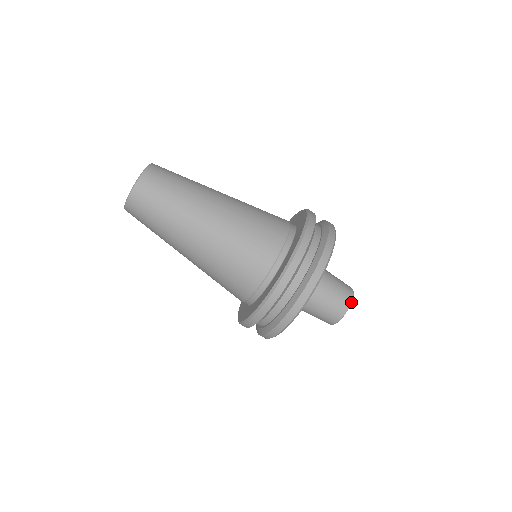
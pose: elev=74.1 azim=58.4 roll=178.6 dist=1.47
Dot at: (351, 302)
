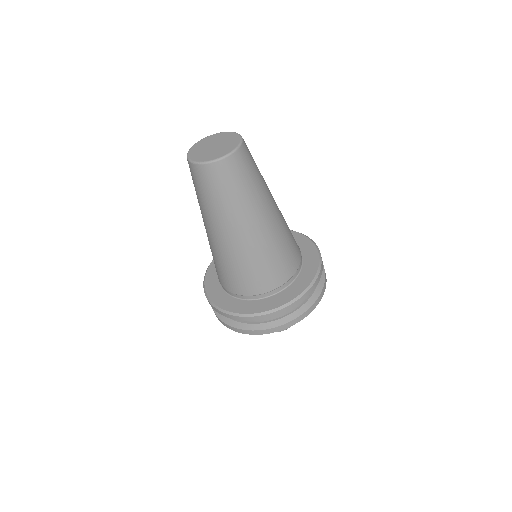
Dot at: occluded
